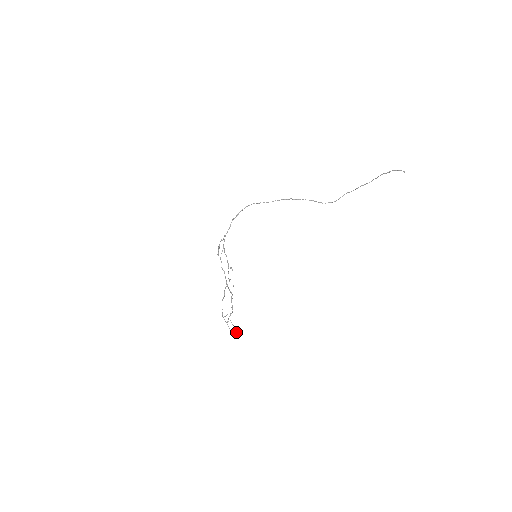
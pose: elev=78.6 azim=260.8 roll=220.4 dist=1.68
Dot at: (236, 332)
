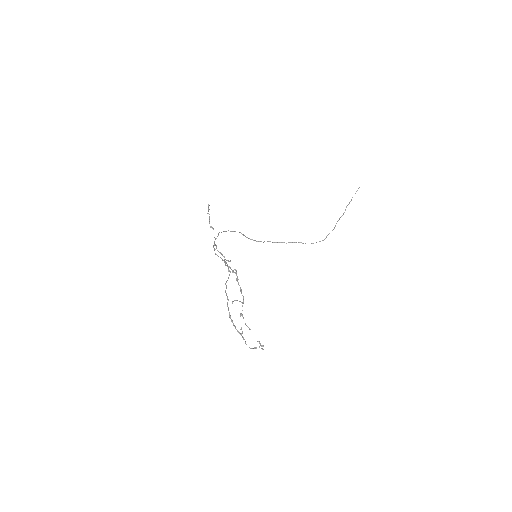
Dot at: occluded
